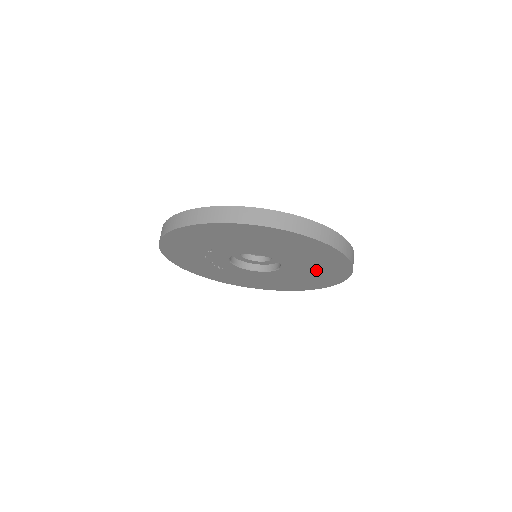
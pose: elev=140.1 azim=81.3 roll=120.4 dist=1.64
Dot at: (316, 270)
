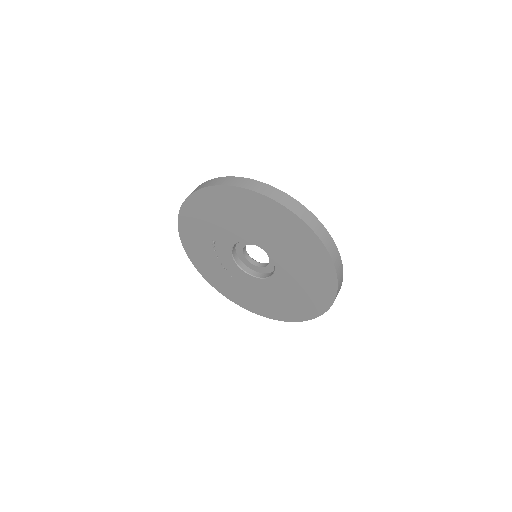
Dot at: (304, 268)
